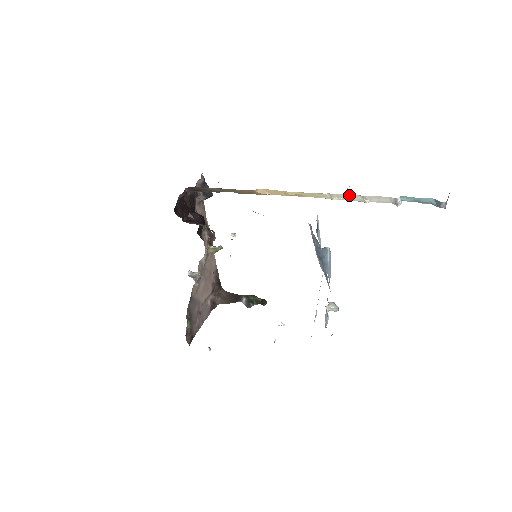
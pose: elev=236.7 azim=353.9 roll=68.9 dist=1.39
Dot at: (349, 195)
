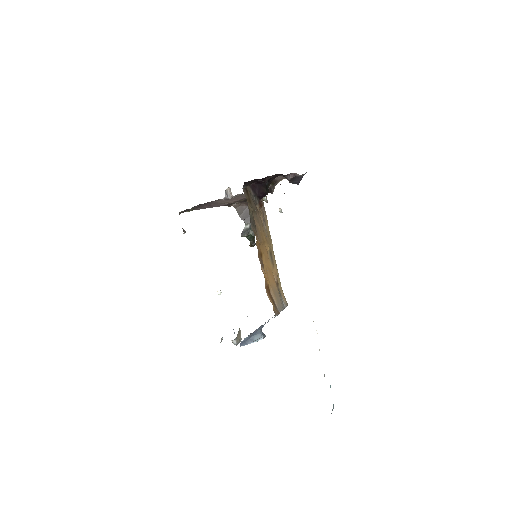
Dot at: occluded
